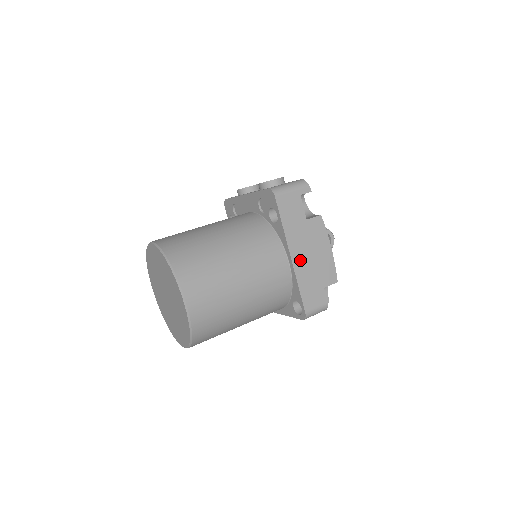
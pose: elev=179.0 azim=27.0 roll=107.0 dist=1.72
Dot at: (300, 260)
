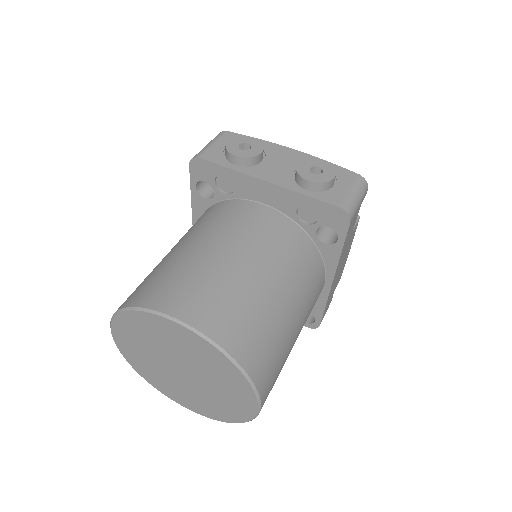
Dot at: (335, 279)
